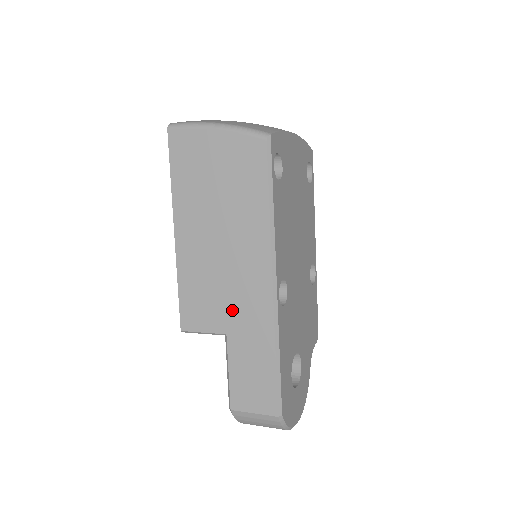
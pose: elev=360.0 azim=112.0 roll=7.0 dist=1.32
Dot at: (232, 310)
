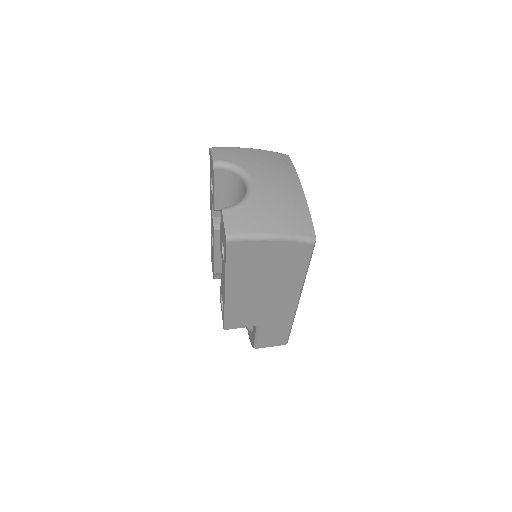
Dot at: (266, 317)
